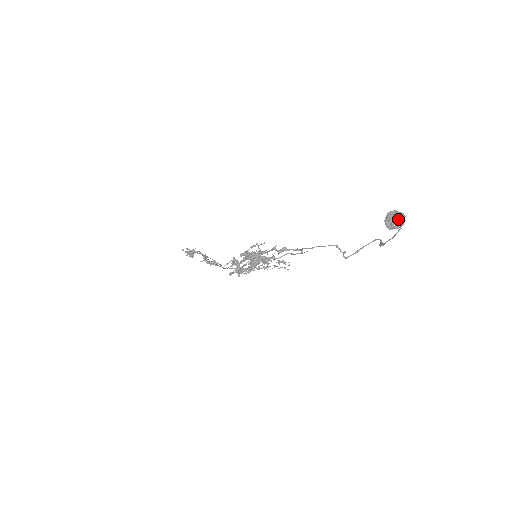
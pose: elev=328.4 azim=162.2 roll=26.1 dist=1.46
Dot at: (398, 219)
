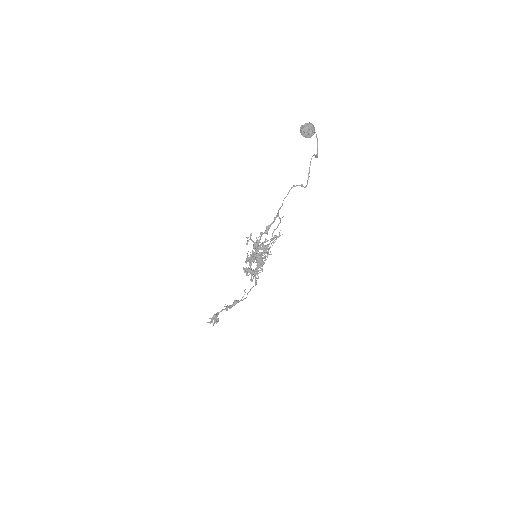
Dot at: (308, 127)
